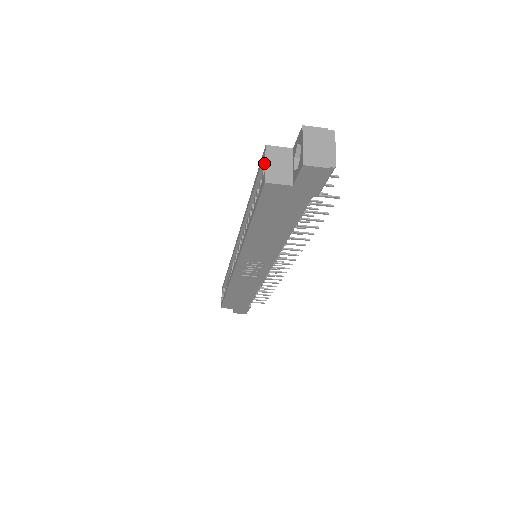
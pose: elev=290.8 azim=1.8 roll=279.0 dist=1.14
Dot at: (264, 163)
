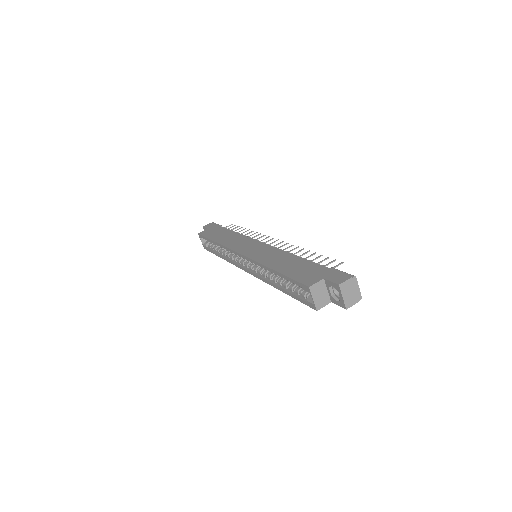
Dot at: (307, 291)
